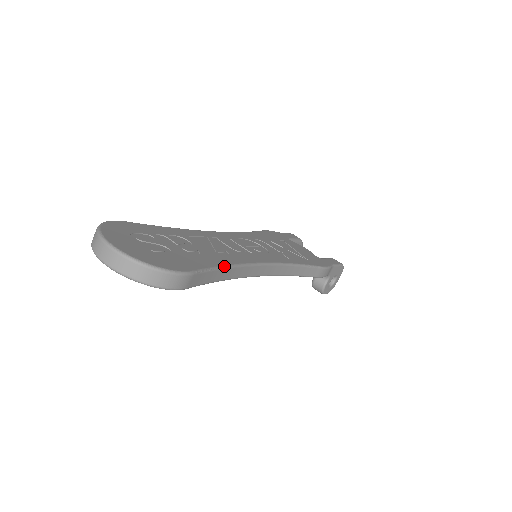
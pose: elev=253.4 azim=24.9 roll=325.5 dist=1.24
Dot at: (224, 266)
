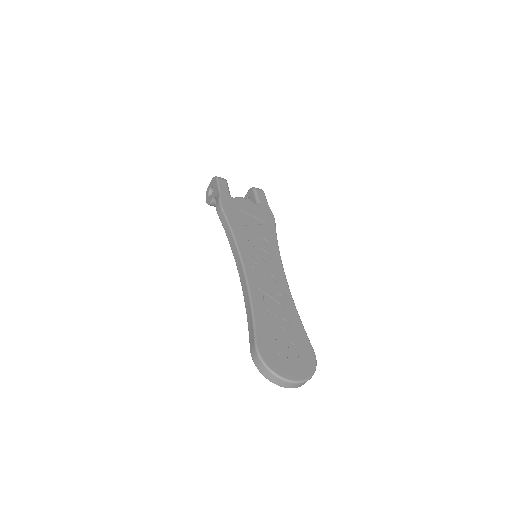
Dot at: occluded
